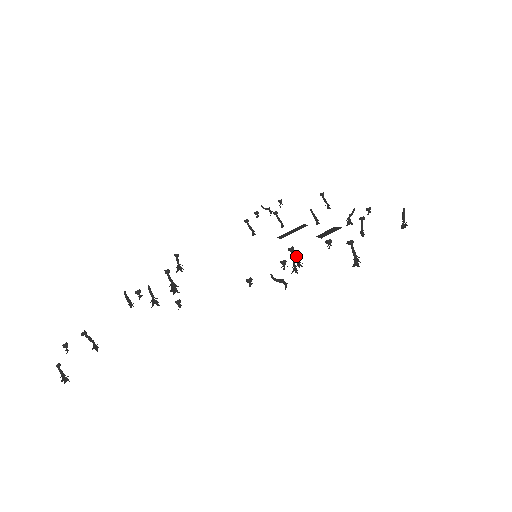
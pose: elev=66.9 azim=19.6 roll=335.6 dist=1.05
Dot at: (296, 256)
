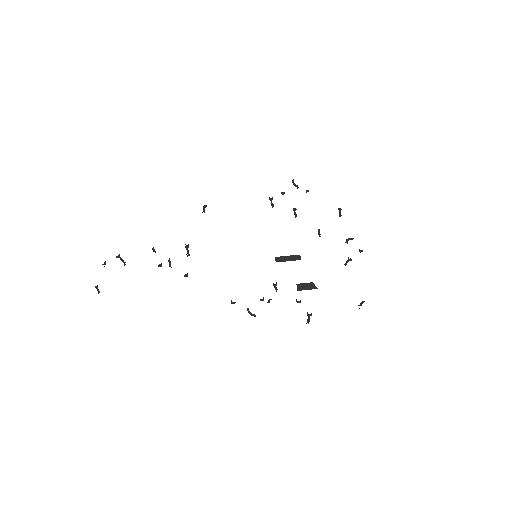
Dot at: occluded
